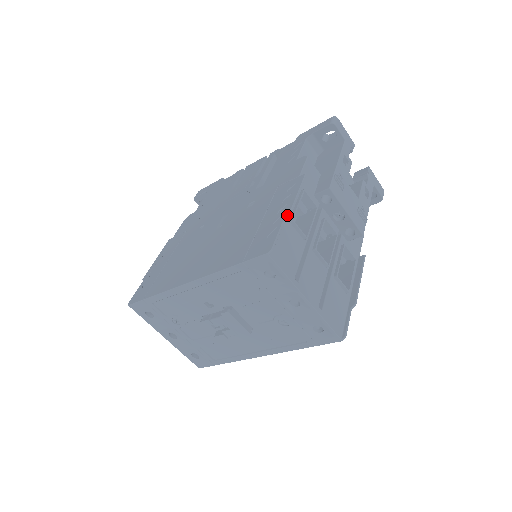
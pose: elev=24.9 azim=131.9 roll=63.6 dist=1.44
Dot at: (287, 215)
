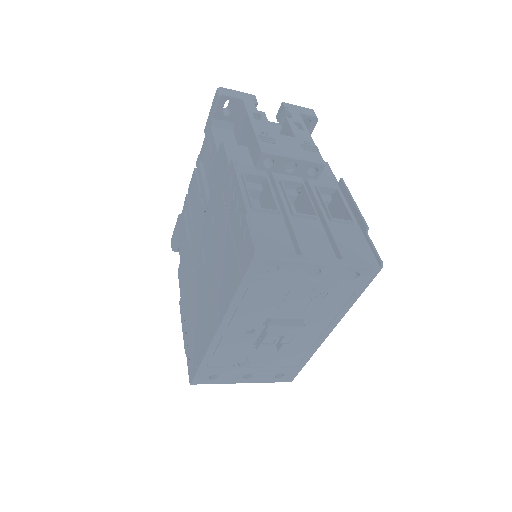
Dot at: (245, 208)
